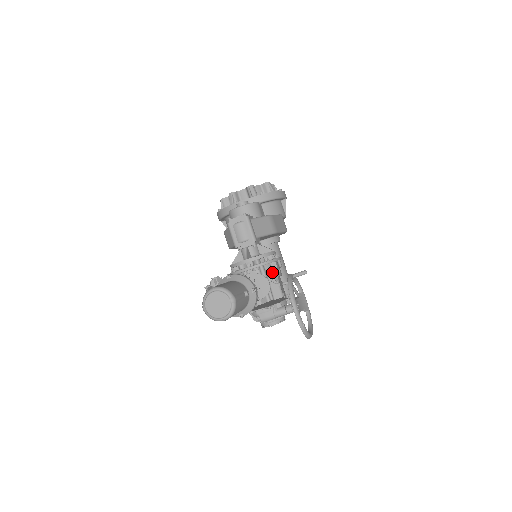
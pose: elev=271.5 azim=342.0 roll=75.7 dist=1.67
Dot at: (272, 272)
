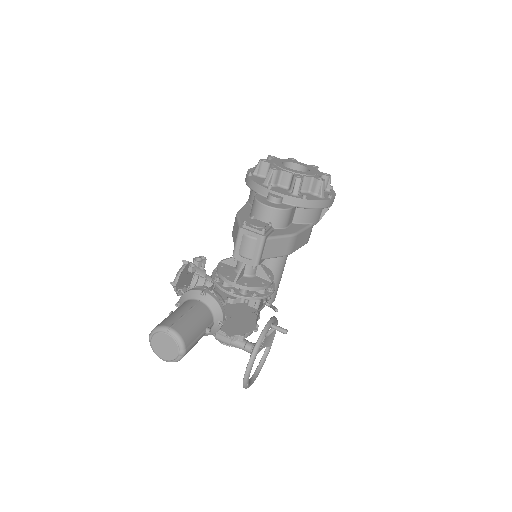
Dot at: occluded
